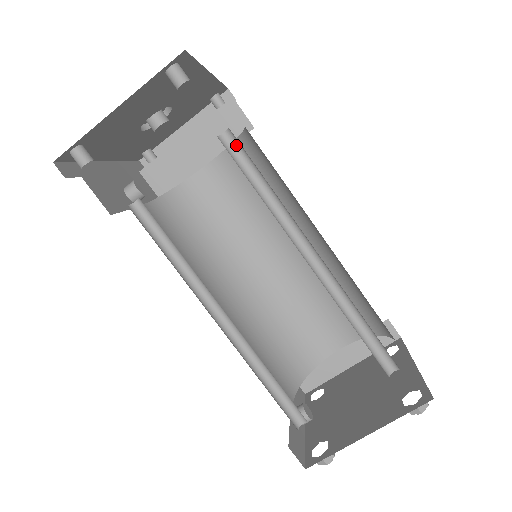
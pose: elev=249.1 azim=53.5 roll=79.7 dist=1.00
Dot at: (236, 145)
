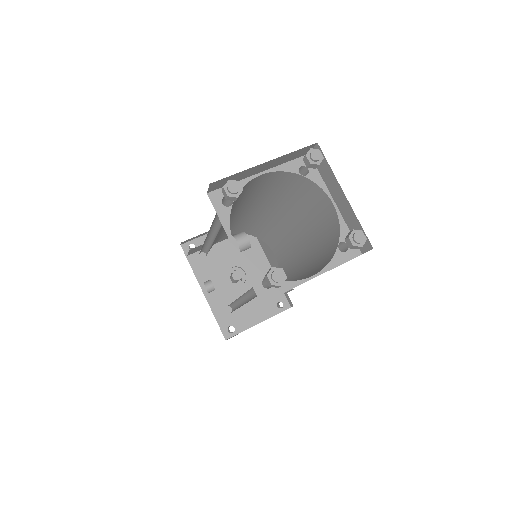
Dot at: occluded
